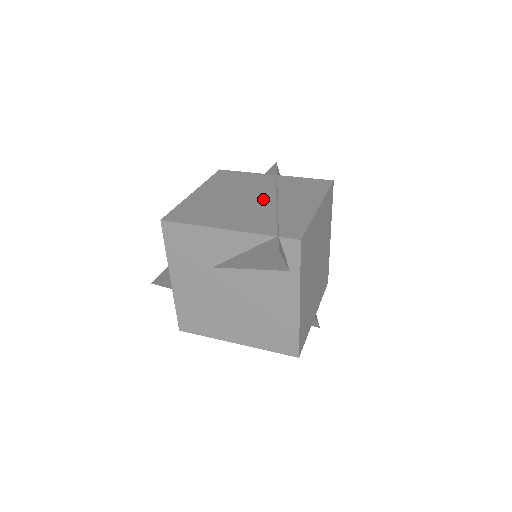
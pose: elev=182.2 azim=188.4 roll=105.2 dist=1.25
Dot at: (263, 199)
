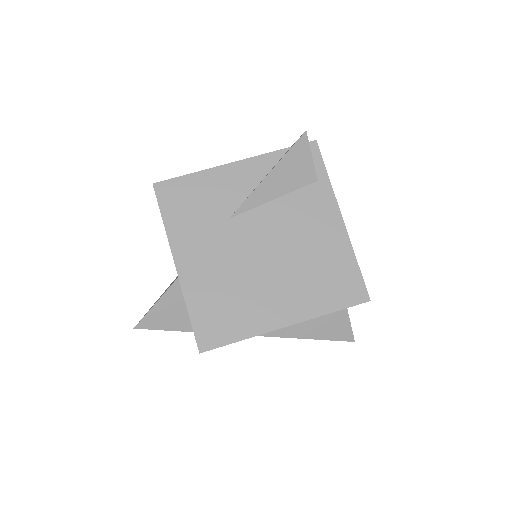
Dot at: occluded
